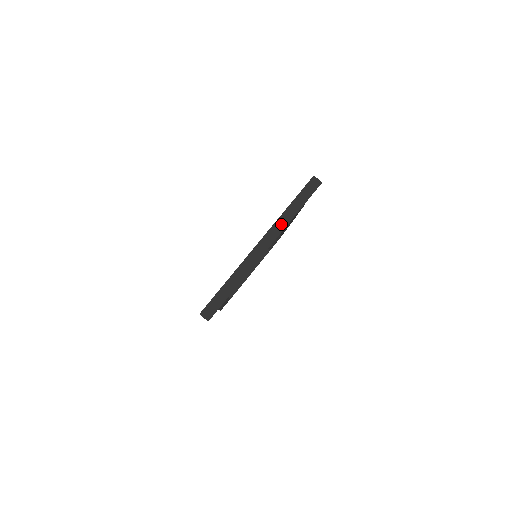
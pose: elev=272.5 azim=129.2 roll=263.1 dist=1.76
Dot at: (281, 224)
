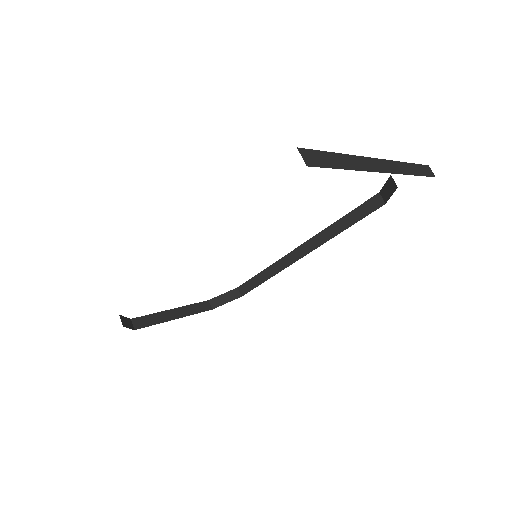
Dot at: (401, 168)
